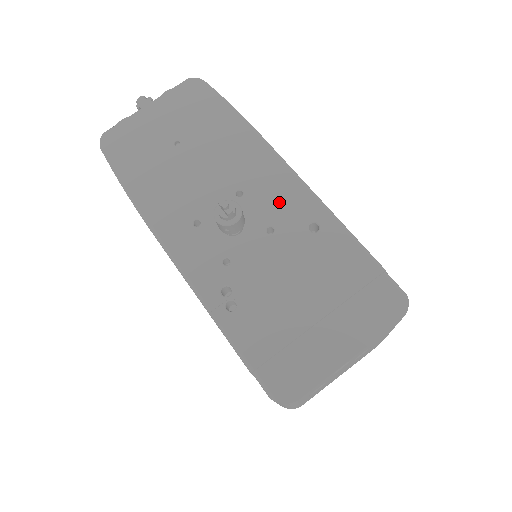
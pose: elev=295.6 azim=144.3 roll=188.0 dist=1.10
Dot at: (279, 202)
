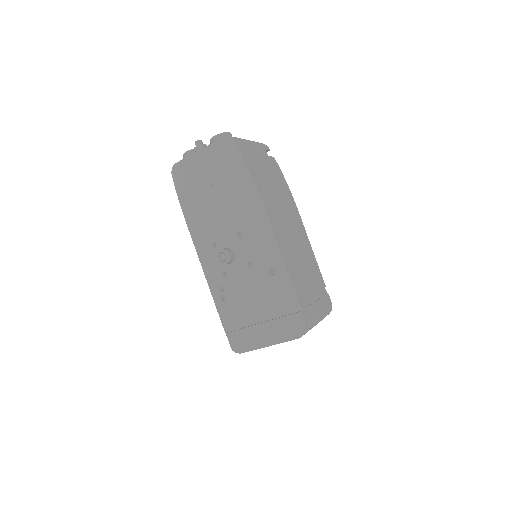
Dot at: (258, 249)
